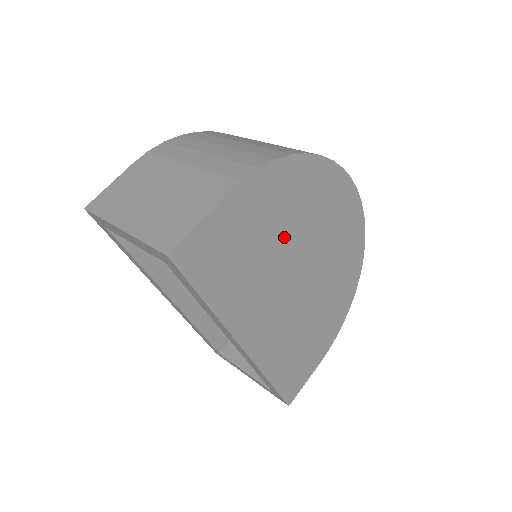
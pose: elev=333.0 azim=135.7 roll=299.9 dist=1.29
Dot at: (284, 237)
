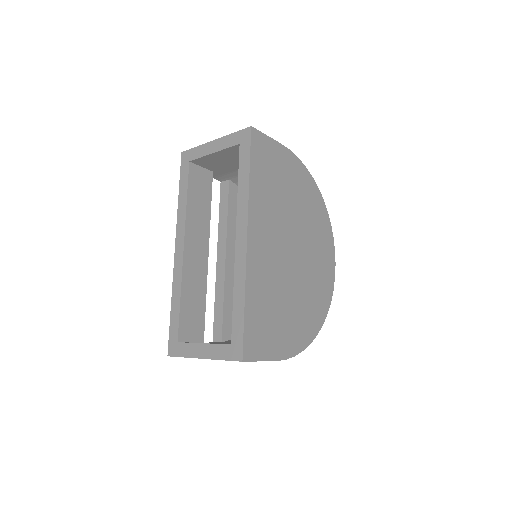
Dot at: (295, 210)
